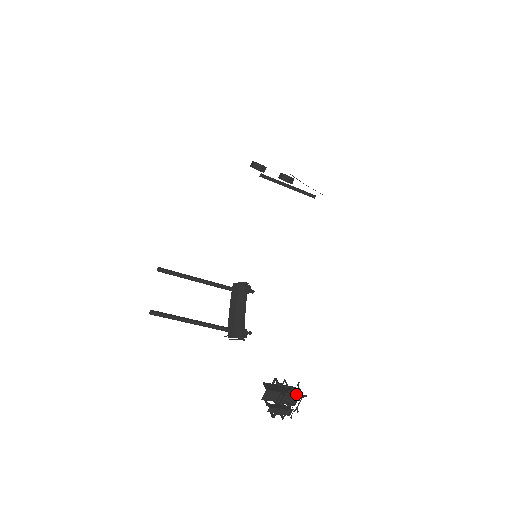
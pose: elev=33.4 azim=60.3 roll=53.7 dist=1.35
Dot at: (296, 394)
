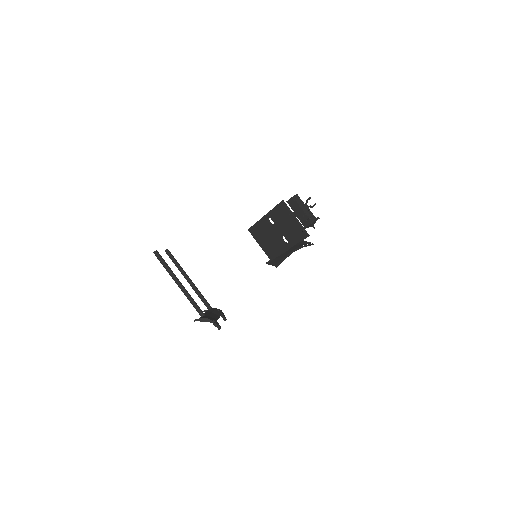
Dot at: occluded
